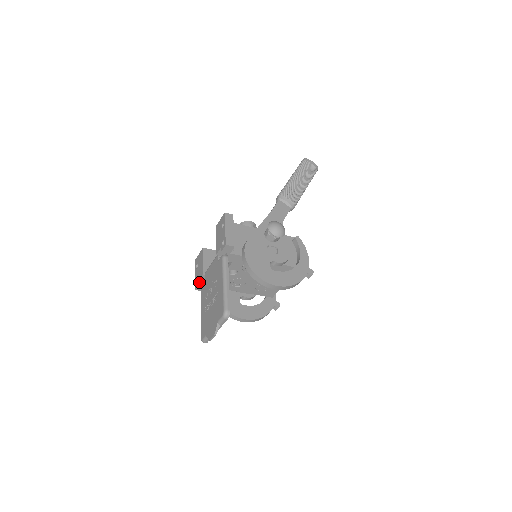
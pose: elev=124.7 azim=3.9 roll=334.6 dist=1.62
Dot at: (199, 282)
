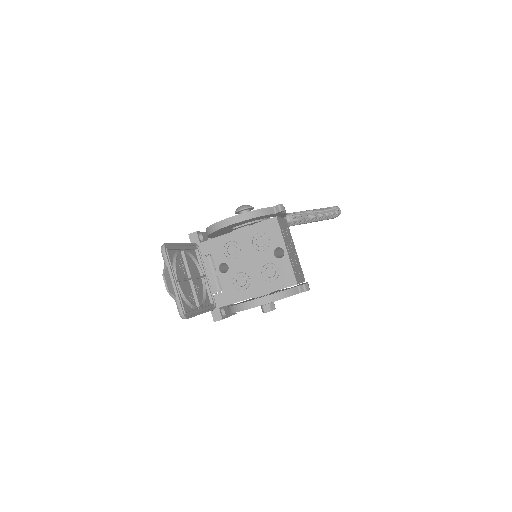
Dot at: (213, 310)
